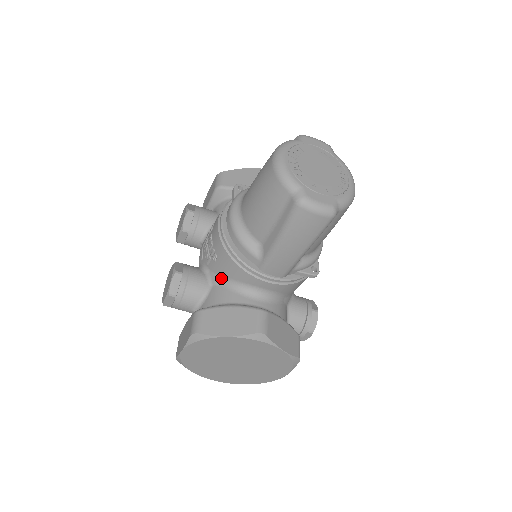
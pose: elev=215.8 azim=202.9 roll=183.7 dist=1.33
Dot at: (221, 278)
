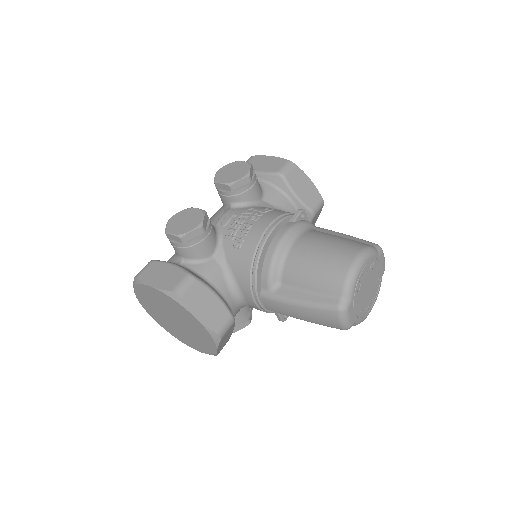
Dot at: (226, 261)
